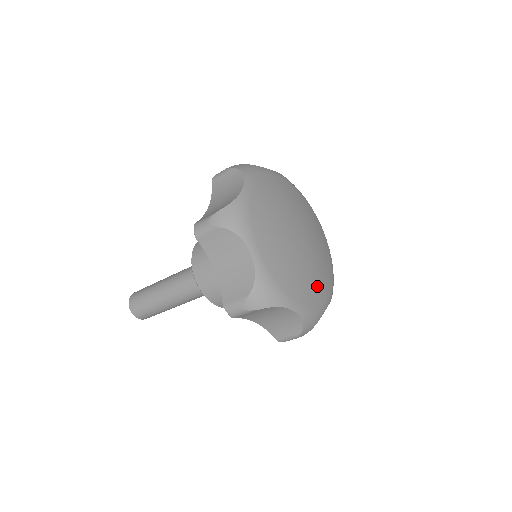
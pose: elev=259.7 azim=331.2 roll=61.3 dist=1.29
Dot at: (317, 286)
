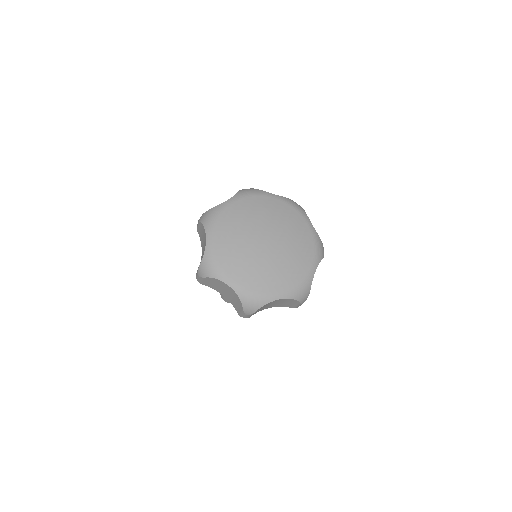
Dot at: (295, 267)
